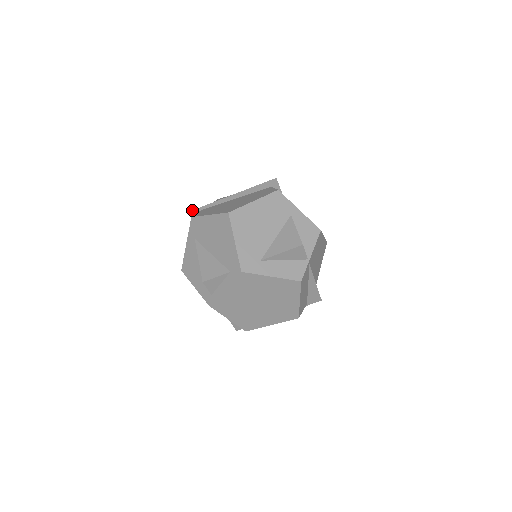
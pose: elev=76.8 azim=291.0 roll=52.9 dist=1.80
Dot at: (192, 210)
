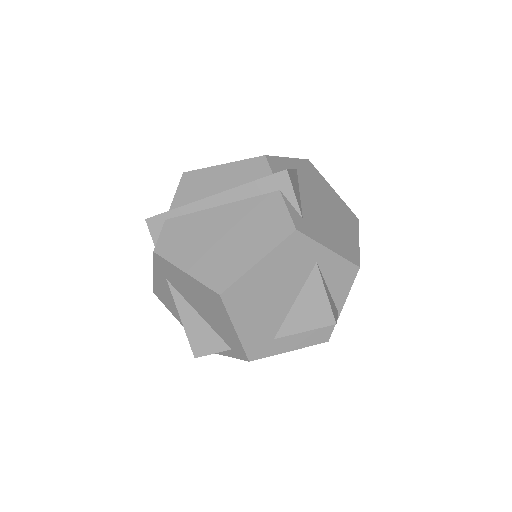
Dot at: (148, 218)
